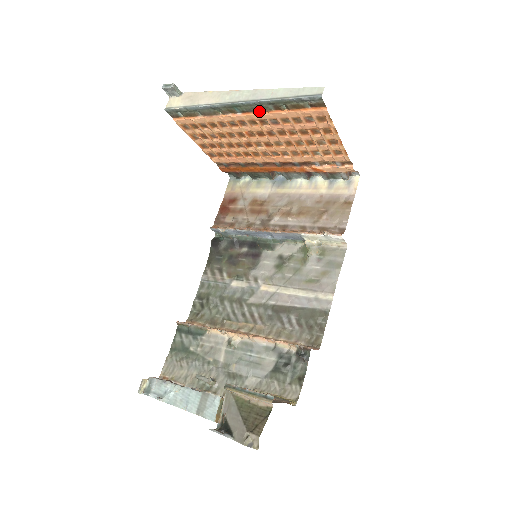
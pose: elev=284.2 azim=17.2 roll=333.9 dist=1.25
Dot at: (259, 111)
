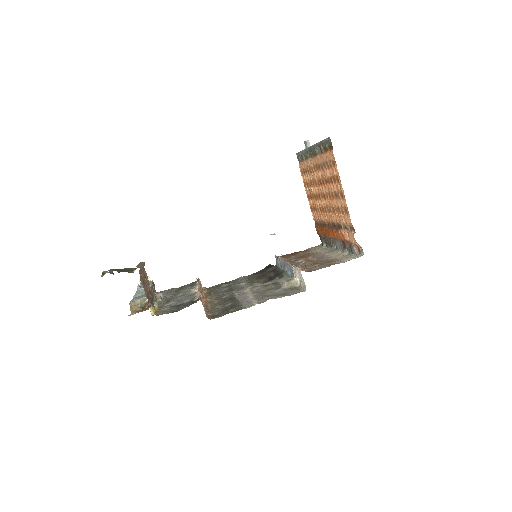
Dot at: (318, 155)
